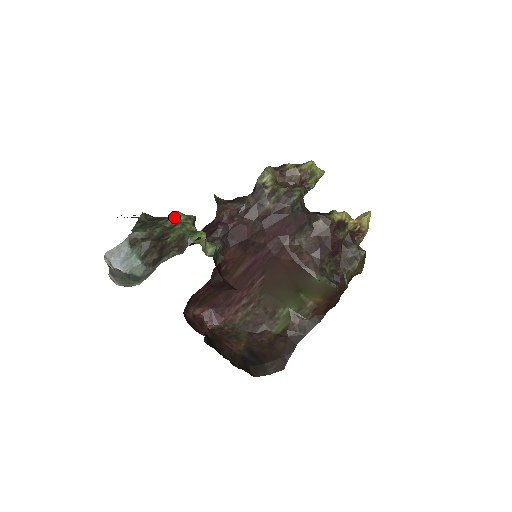
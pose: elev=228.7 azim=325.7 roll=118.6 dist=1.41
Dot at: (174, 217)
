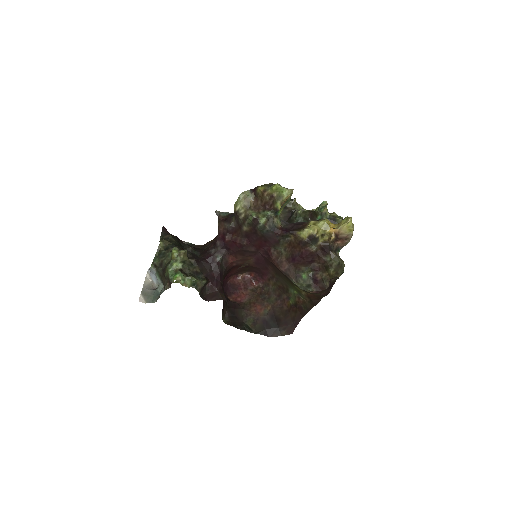
Dot at: (171, 253)
